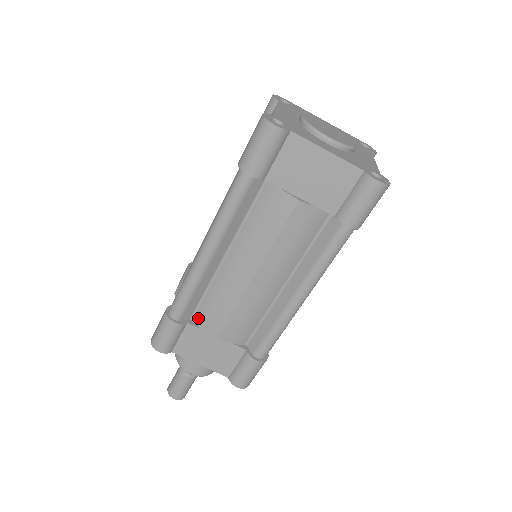
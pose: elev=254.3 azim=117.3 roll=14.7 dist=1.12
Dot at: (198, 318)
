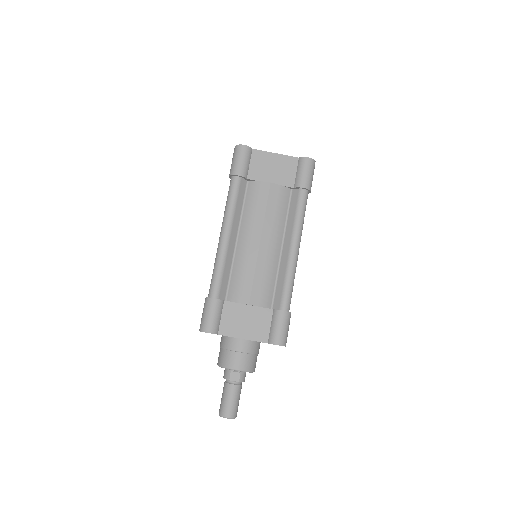
Dot at: (231, 295)
